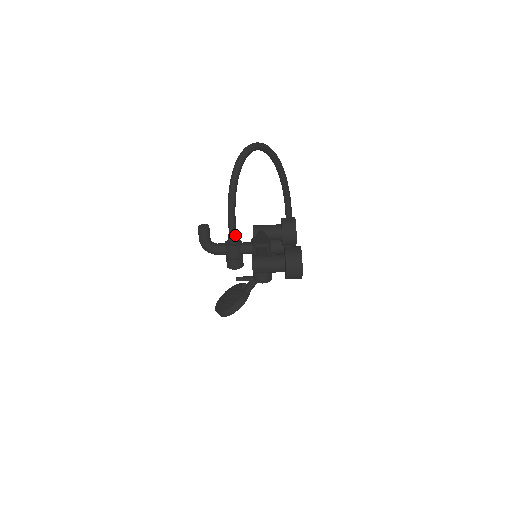
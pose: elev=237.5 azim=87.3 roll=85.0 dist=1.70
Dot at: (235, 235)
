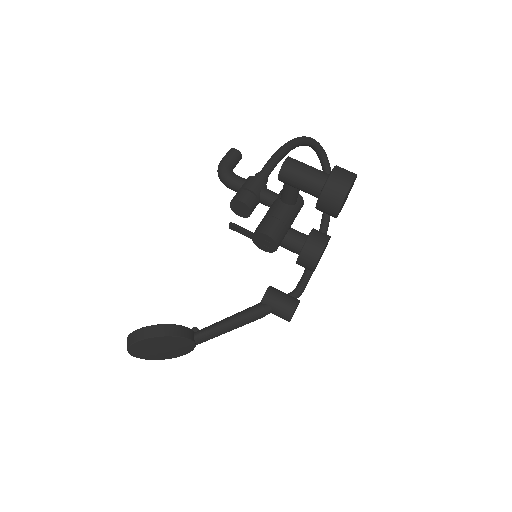
Dot at: (265, 176)
